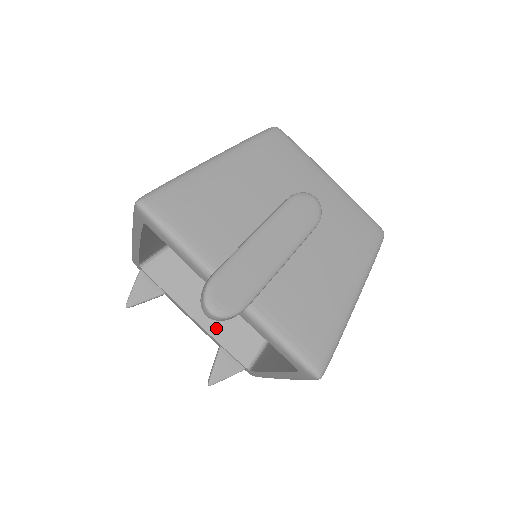
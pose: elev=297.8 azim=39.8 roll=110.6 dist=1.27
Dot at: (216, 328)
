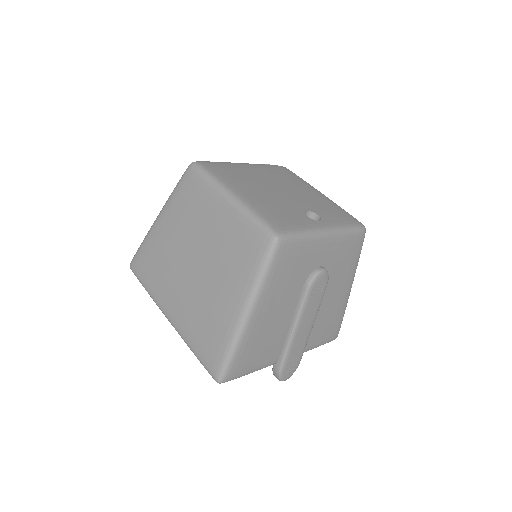
Dot at: occluded
